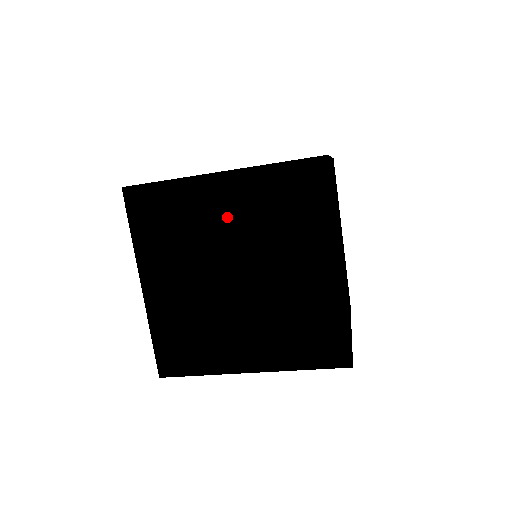
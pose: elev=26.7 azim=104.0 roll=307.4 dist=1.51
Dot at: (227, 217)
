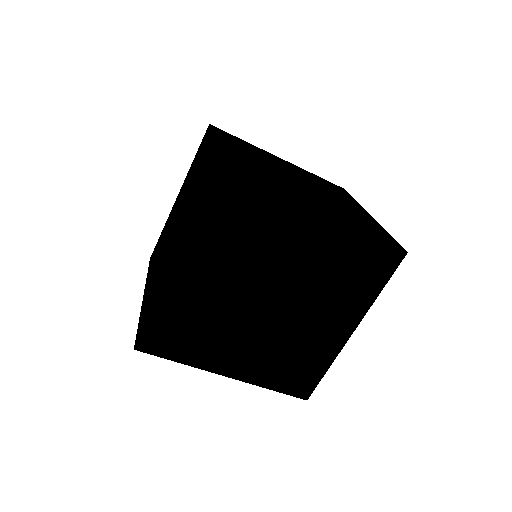
Dot at: (298, 252)
